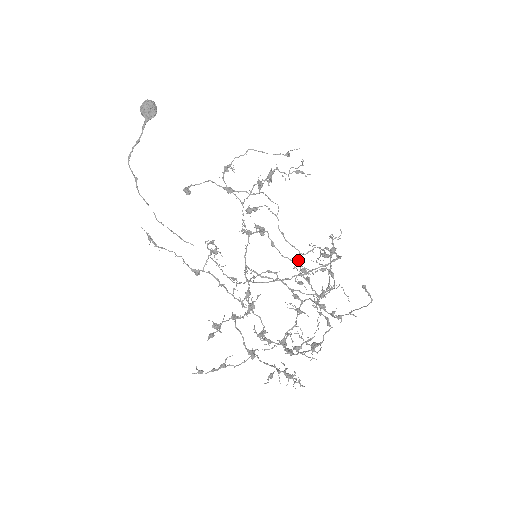
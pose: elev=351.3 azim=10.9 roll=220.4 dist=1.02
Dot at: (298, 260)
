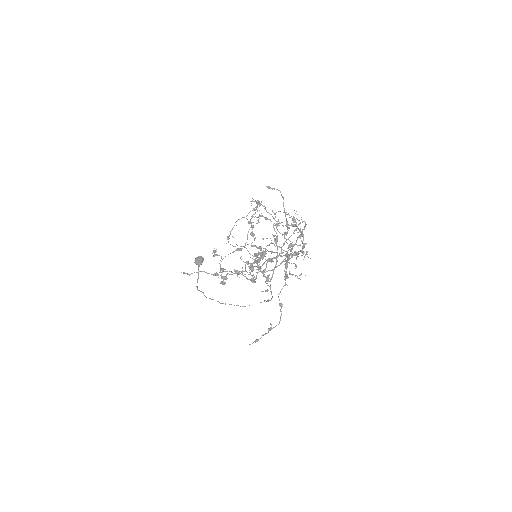
Dot at: occluded
